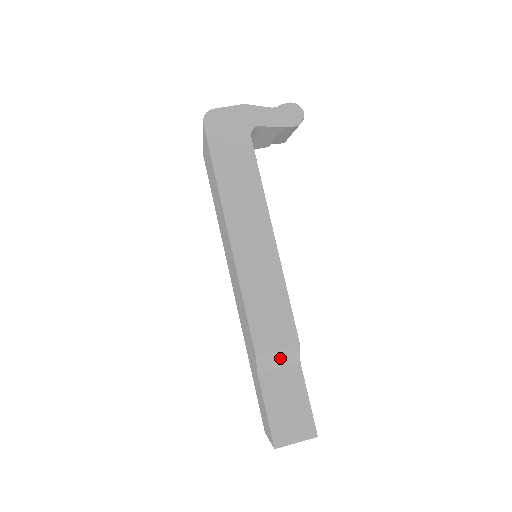
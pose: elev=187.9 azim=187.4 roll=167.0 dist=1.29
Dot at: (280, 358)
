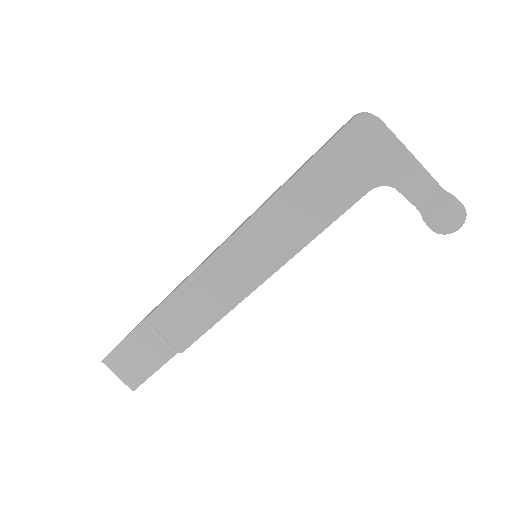
Dot at: (164, 337)
